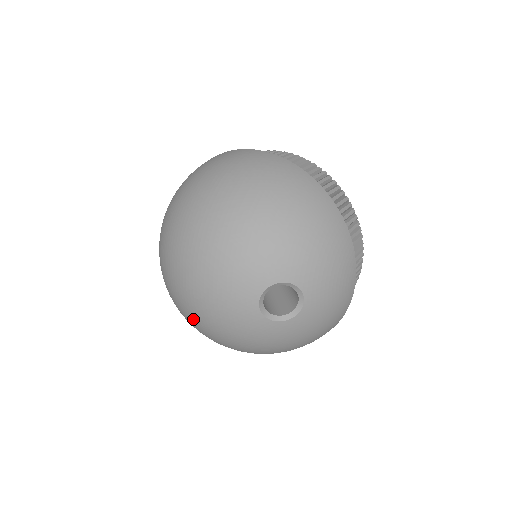
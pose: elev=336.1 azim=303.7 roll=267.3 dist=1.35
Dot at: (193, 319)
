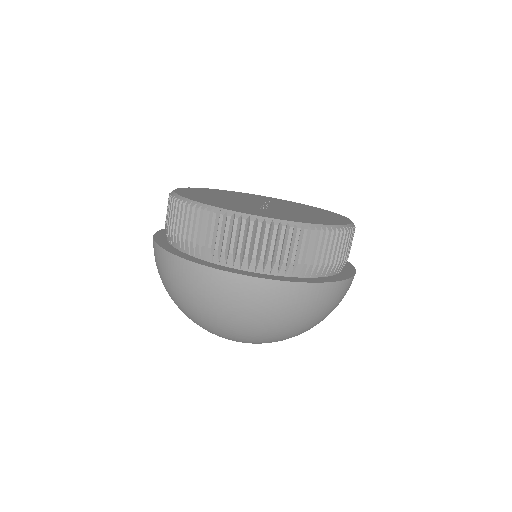
Dot at: occluded
